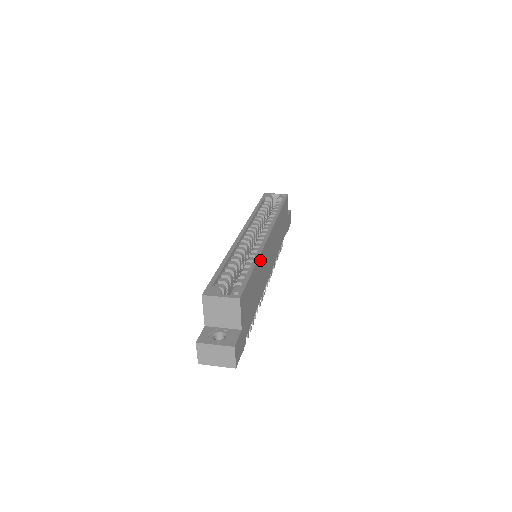
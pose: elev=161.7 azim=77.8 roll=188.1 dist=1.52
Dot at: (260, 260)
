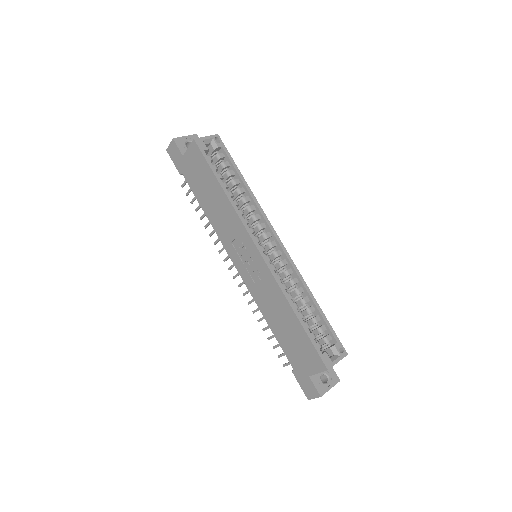
Dot at: (303, 286)
